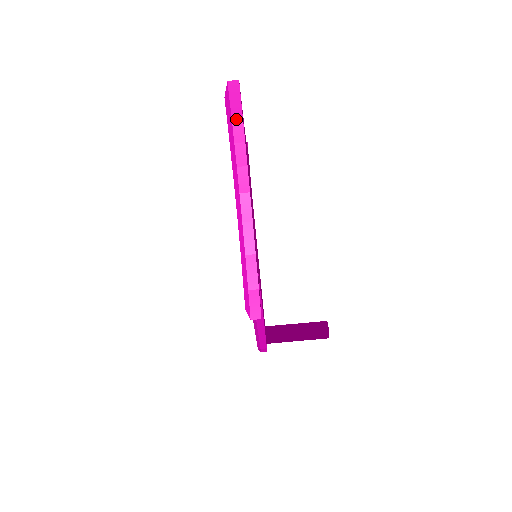
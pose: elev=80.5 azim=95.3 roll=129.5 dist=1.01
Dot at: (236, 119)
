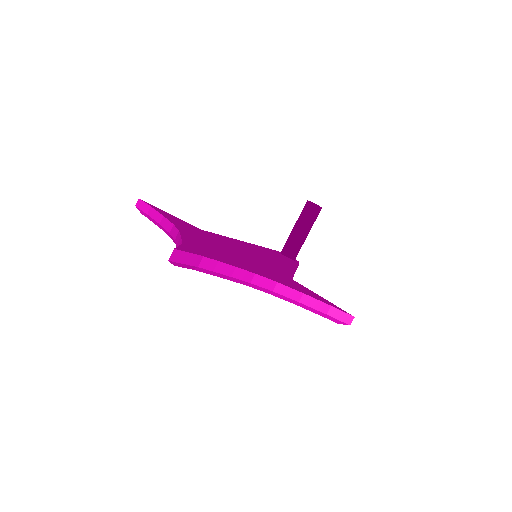
Dot at: (197, 262)
